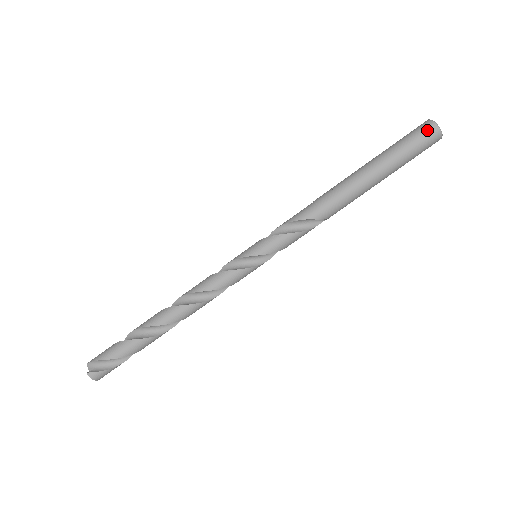
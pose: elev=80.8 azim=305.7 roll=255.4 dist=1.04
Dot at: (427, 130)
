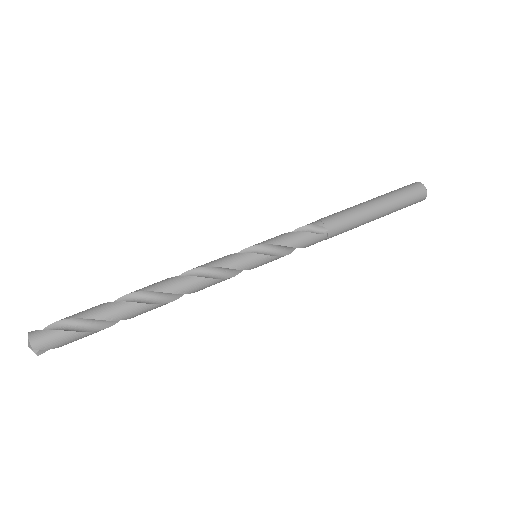
Dot at: occluded
